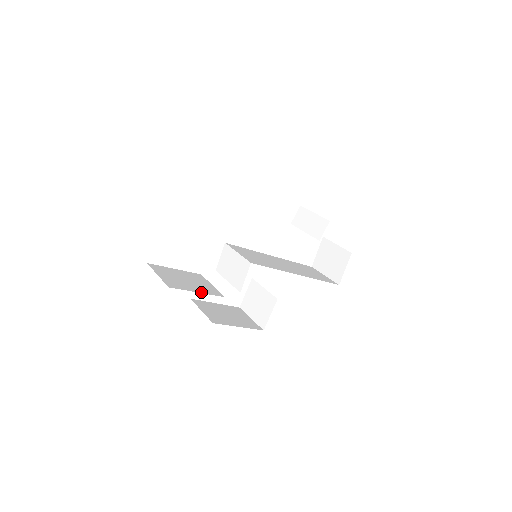
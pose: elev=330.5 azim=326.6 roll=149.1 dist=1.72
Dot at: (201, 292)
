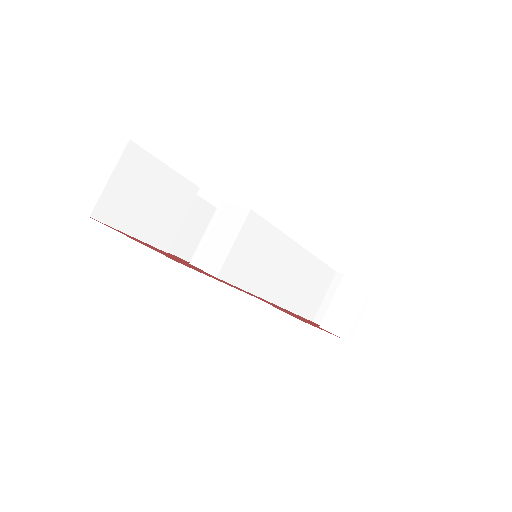
Dot at: (138, 236)
